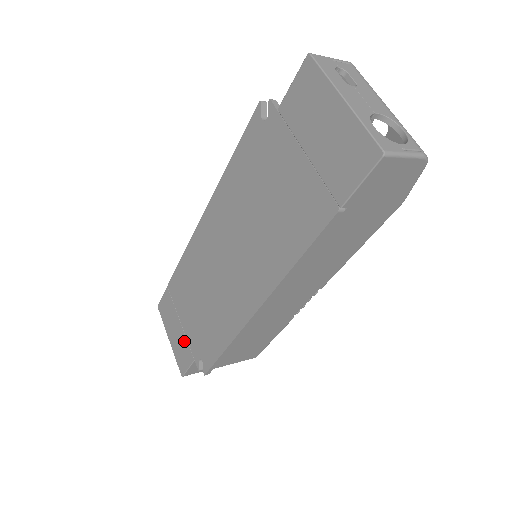
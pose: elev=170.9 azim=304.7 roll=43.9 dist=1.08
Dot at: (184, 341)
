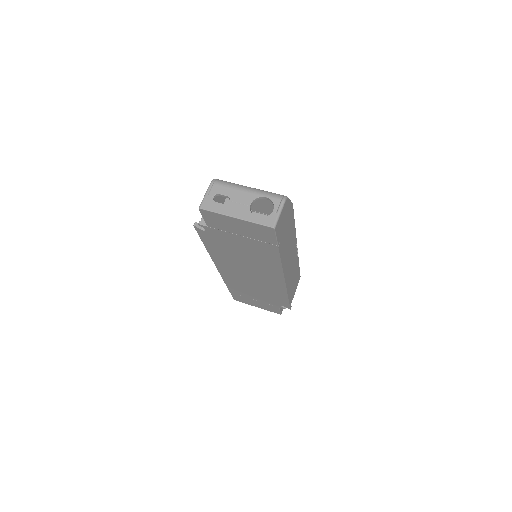
Dot at: (265, 305)
